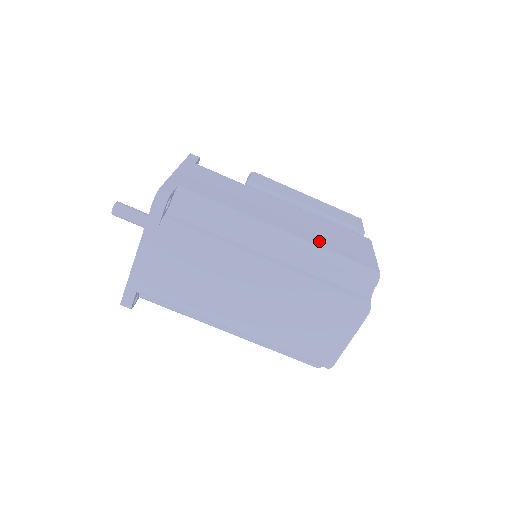
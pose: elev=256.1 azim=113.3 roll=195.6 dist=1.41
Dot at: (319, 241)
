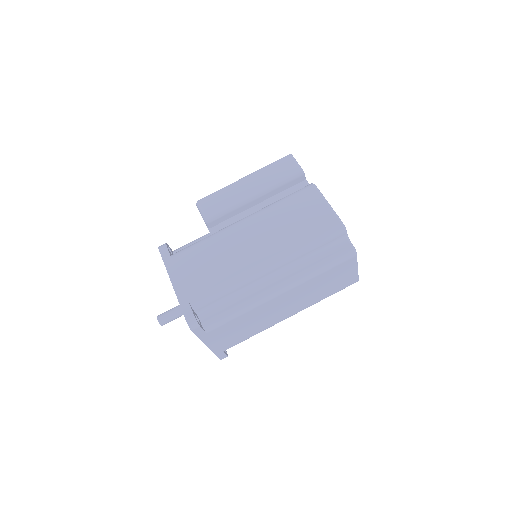
Dot at: (291, 241)
